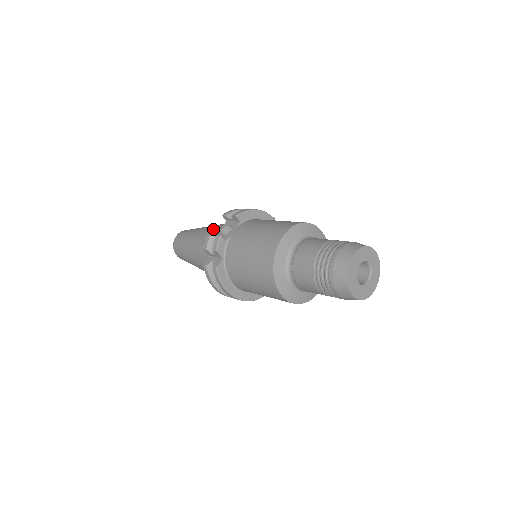
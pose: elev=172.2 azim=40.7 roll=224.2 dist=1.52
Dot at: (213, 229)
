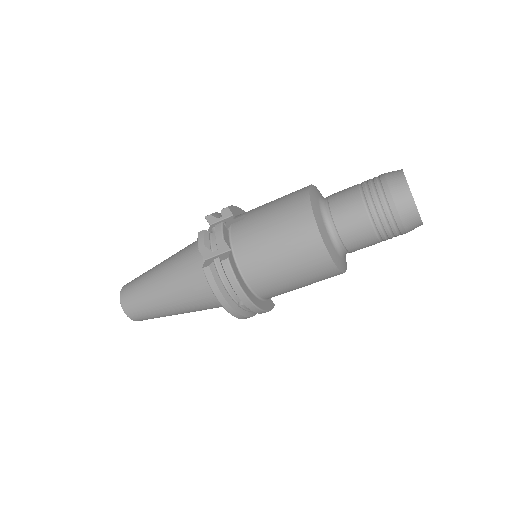
Dot at: (190, 244)
